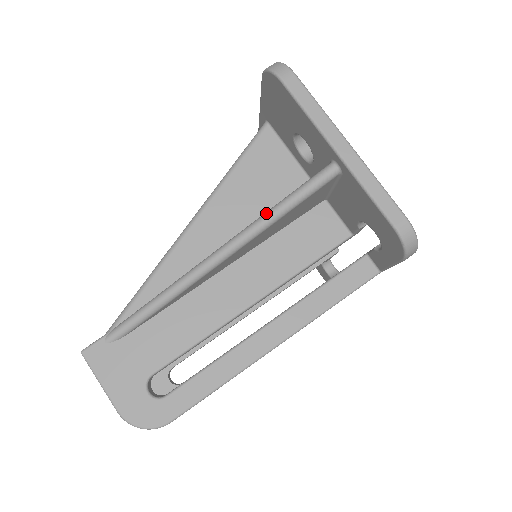
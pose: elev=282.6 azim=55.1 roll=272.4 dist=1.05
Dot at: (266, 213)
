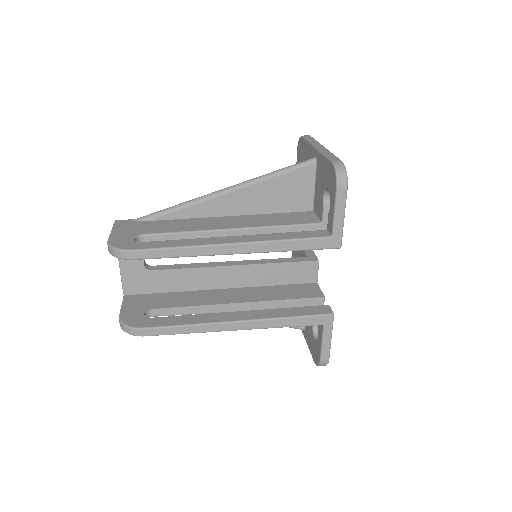
Dot at: (266, 174)
